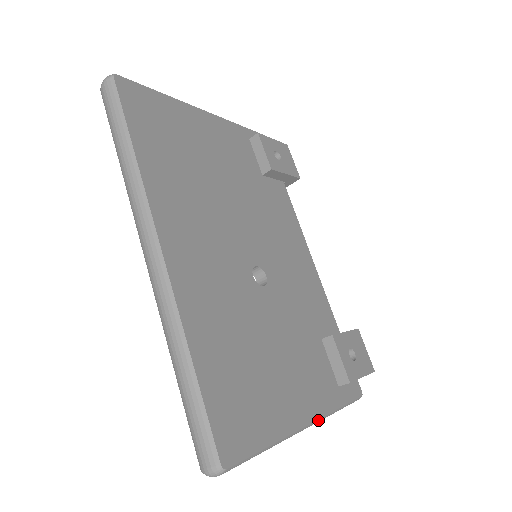
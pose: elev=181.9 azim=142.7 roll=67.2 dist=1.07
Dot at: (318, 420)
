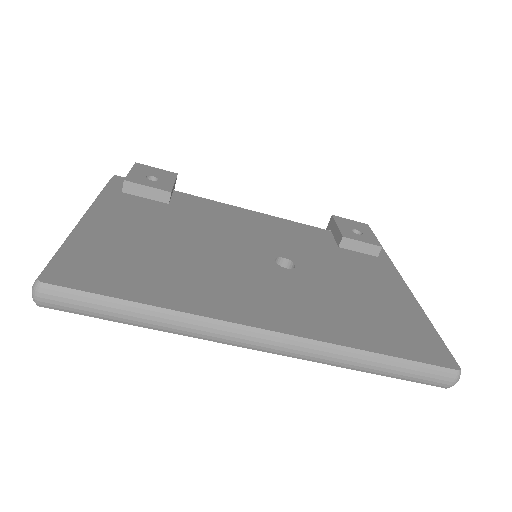
Dot at: (406, 286)
